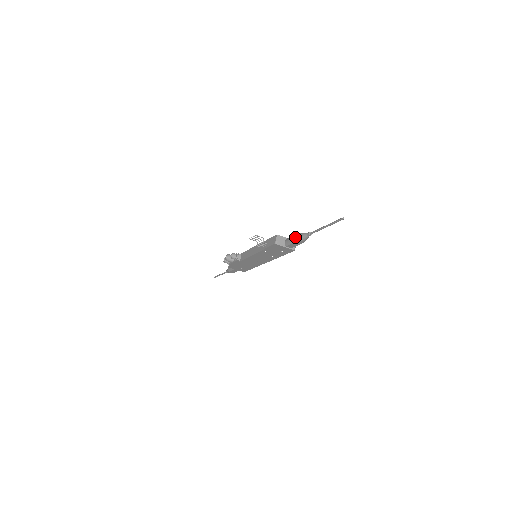
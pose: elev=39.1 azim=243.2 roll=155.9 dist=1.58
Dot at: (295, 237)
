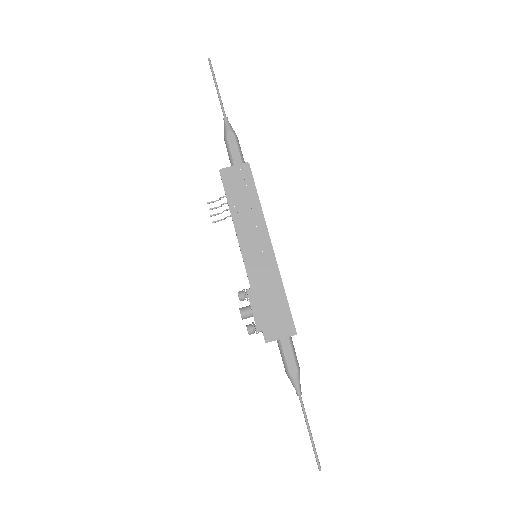
Dot at: occluded
